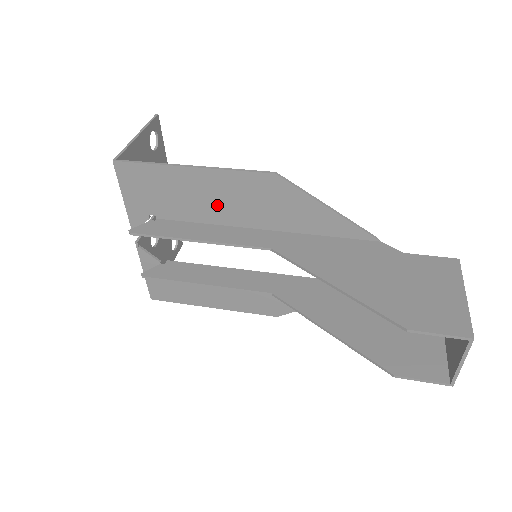
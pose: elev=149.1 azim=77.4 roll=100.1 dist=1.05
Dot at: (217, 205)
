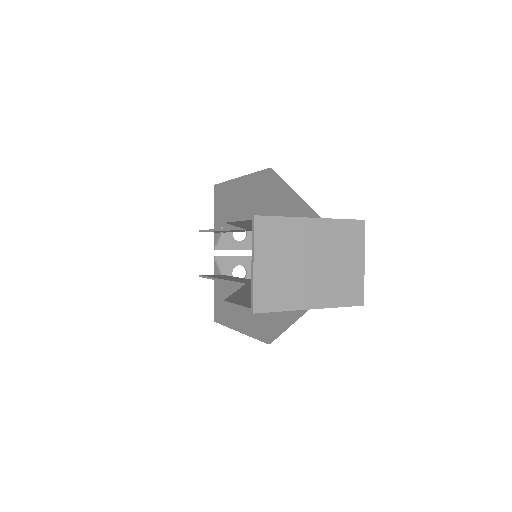
Dot at: (246, 209)
